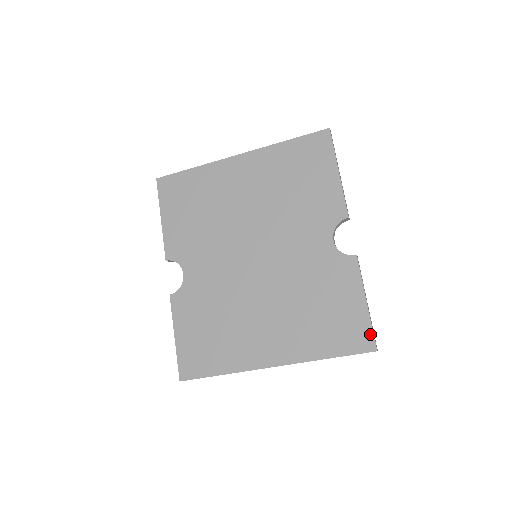
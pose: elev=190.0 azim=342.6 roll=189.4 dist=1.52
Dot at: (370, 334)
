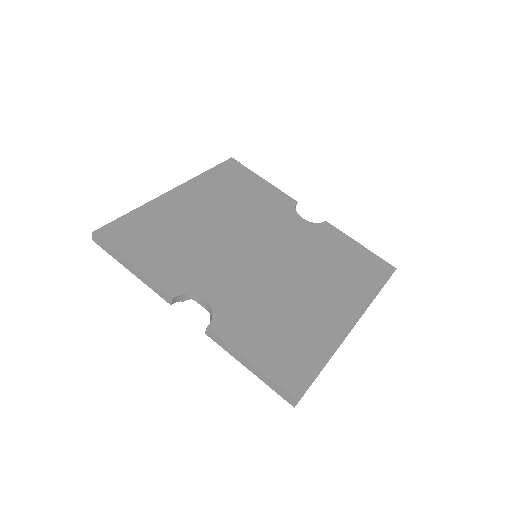
Dot at: (382, 261)
